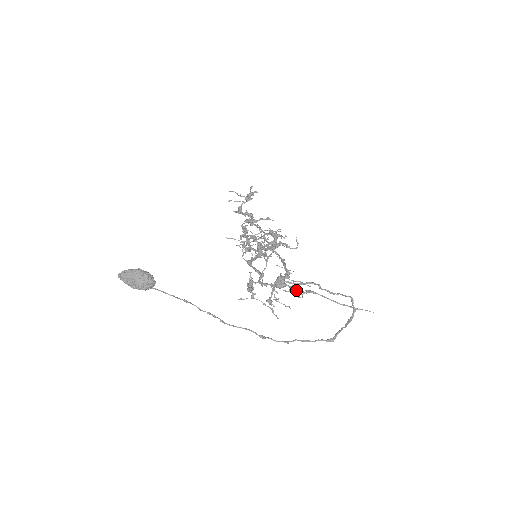
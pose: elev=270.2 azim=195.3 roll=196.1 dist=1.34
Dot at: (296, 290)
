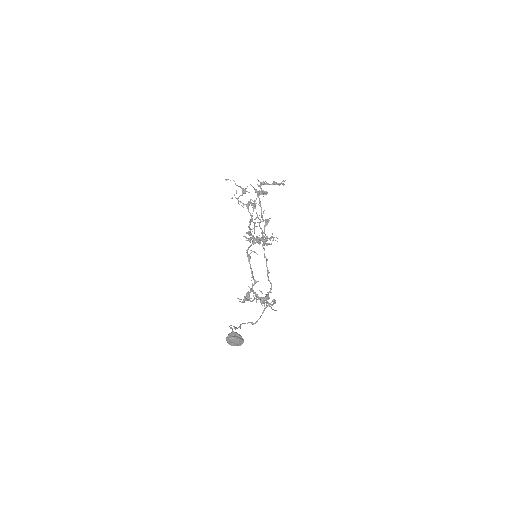
Dot at: occluded
